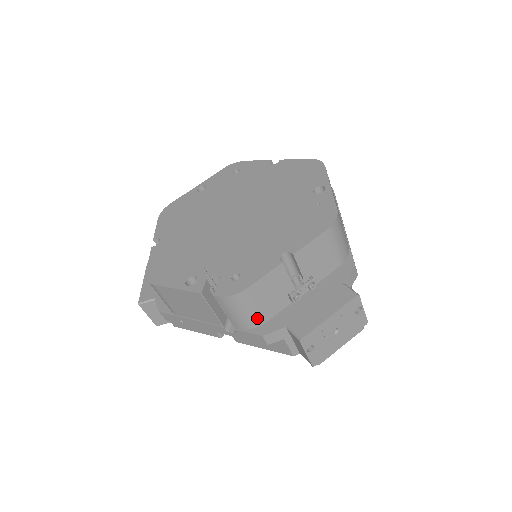
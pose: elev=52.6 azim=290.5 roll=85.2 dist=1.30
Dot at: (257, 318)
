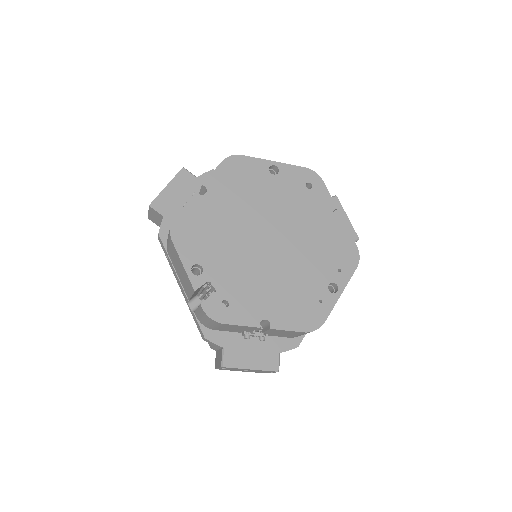
Dot at: (212, 327)
